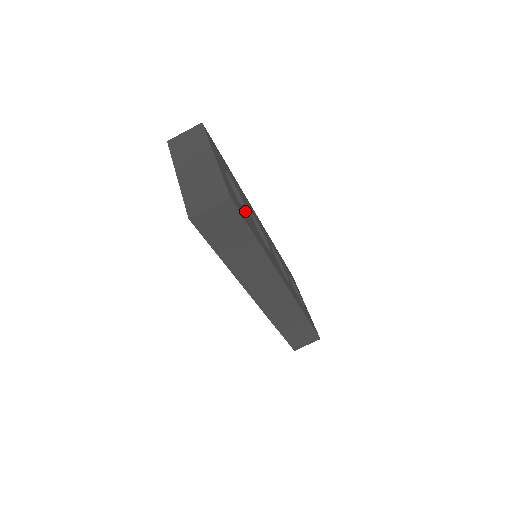
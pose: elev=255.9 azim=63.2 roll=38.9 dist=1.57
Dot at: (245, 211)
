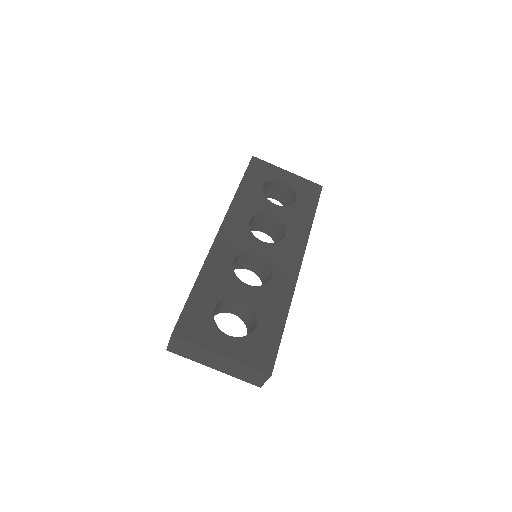
Dot at: (247, 303)
